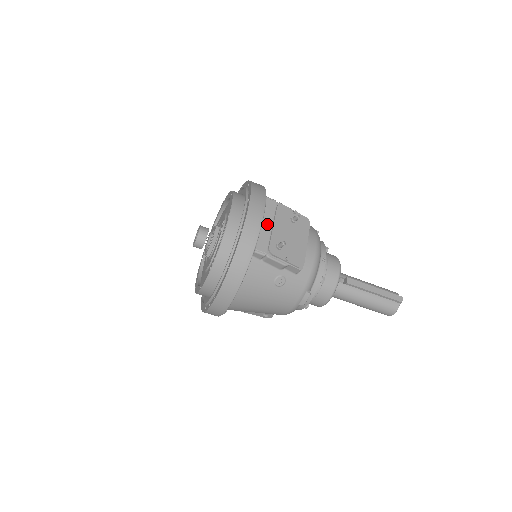
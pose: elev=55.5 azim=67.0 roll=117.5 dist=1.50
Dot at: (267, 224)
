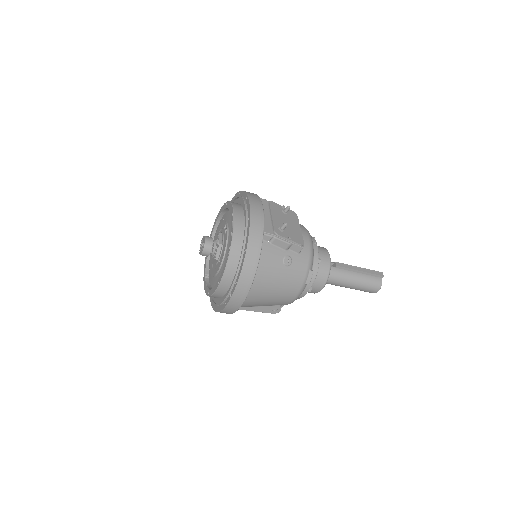
Dot at: (266, 215)
